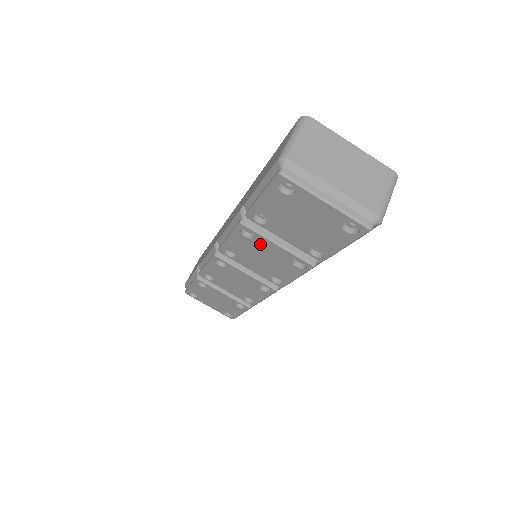
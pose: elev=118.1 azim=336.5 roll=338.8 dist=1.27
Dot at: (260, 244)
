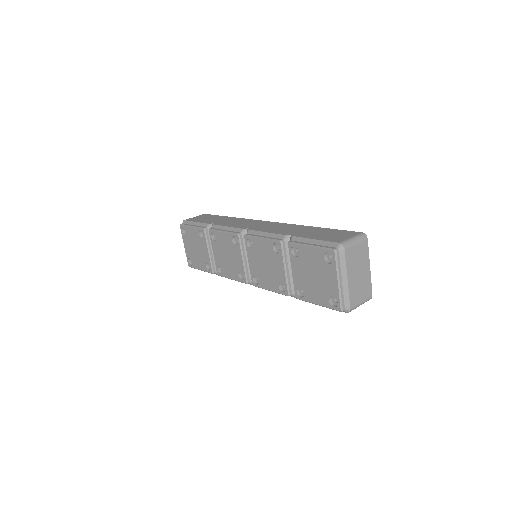
Dot at: (276, 259)
